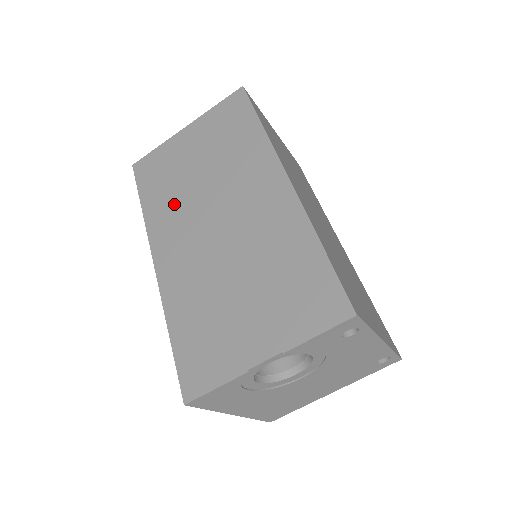
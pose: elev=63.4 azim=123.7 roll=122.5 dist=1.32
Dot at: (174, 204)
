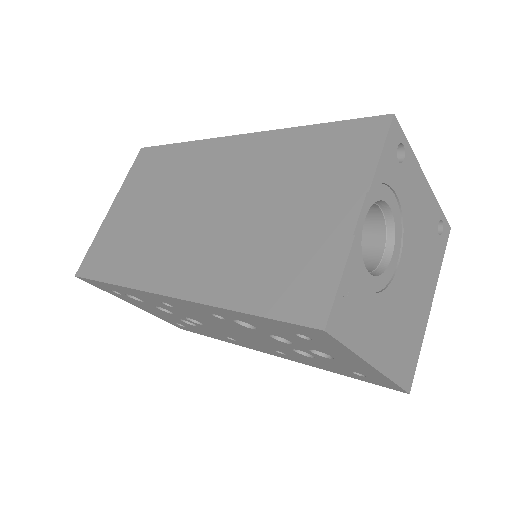
Dot at: (147, 247)
